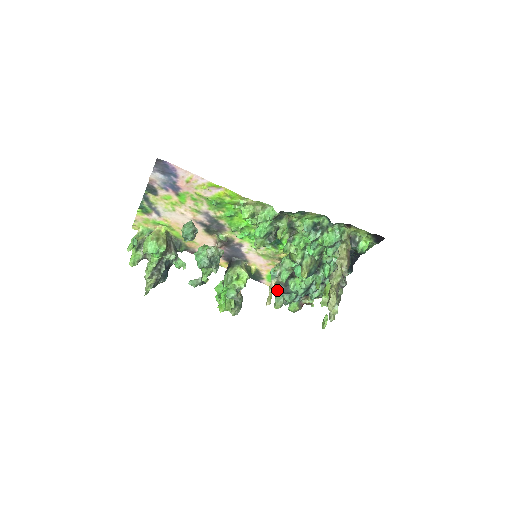
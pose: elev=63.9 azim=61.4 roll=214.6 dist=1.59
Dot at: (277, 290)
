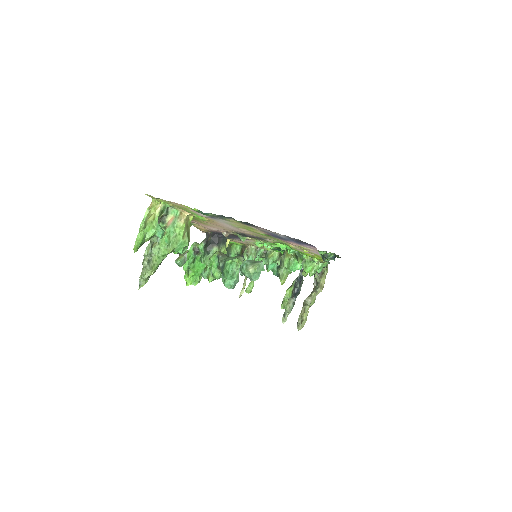
Dot at: occluded
